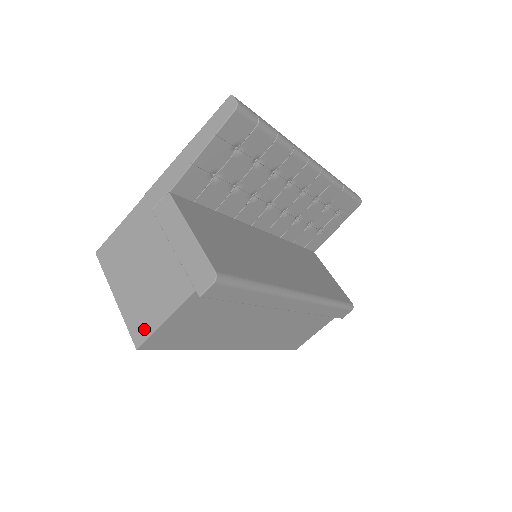
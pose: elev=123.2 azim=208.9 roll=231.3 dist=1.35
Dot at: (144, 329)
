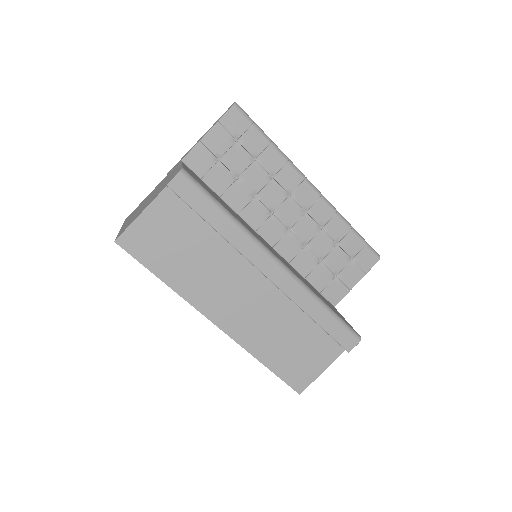
Dot at: occluded
